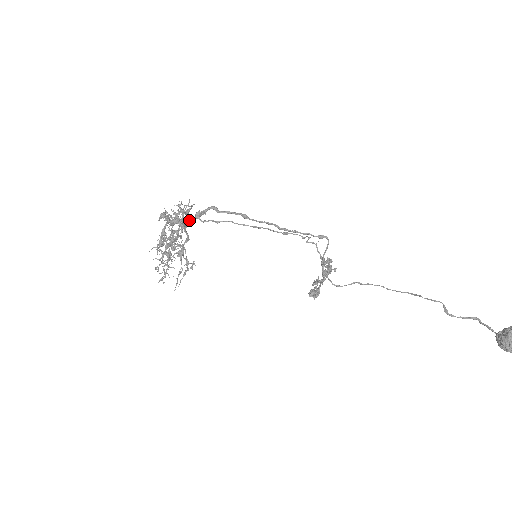
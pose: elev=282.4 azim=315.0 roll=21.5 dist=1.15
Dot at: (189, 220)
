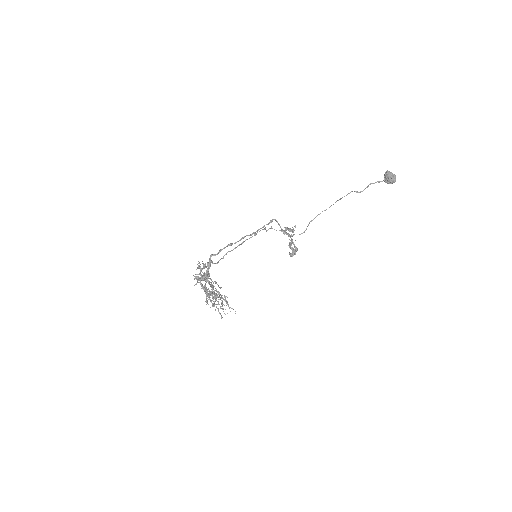
Dot at: occluded
